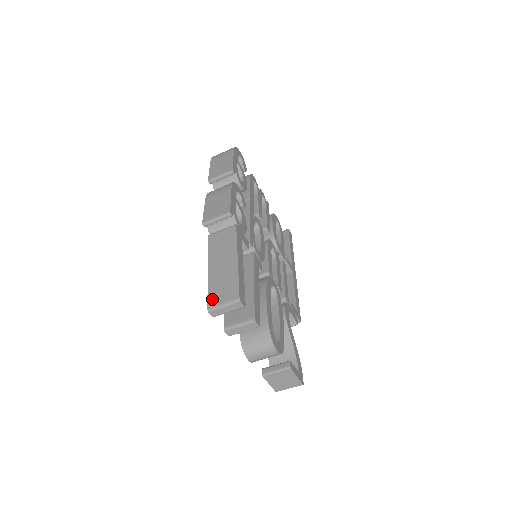
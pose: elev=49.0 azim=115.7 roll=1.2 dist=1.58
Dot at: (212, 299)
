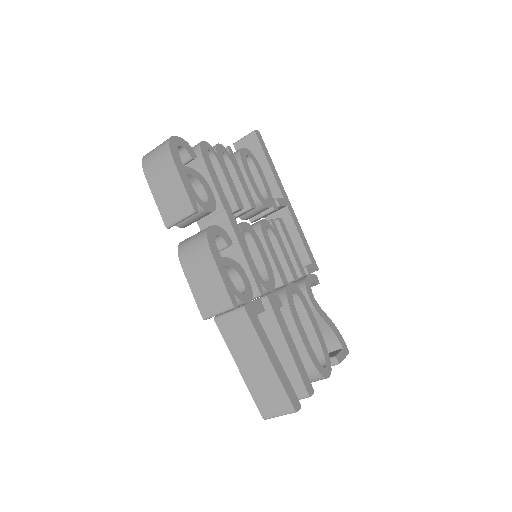
Dot at: (263, 408)
